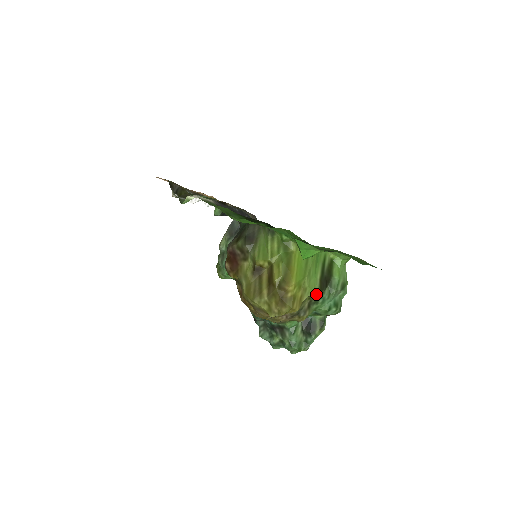
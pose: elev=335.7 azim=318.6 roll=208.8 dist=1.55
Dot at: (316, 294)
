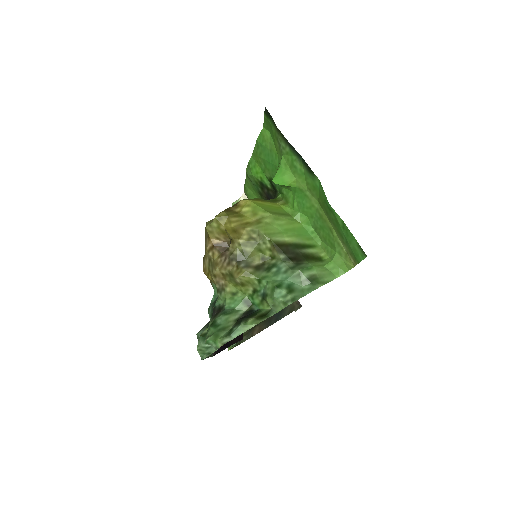
Dot at: (268, 237)
